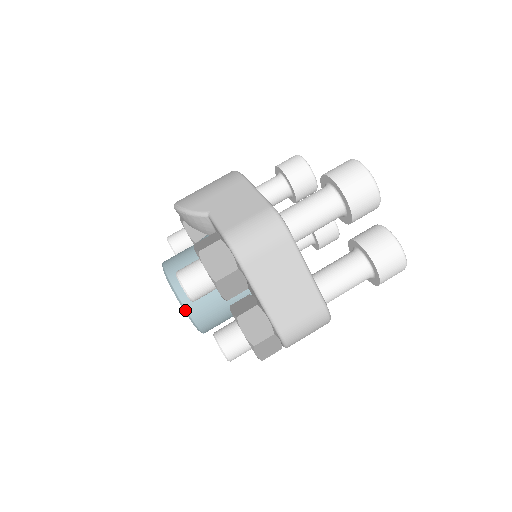
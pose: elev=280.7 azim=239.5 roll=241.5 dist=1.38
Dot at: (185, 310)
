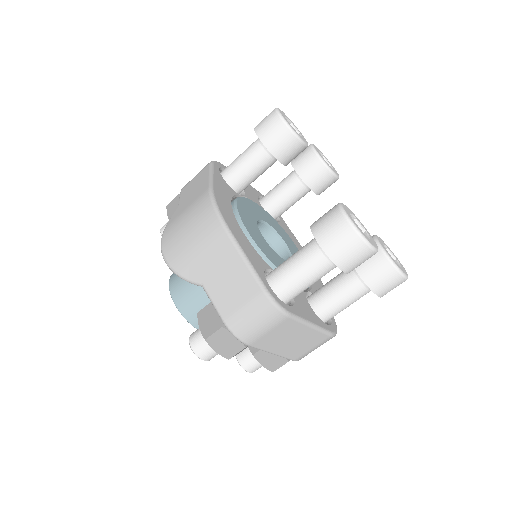
Dot at: occluded
